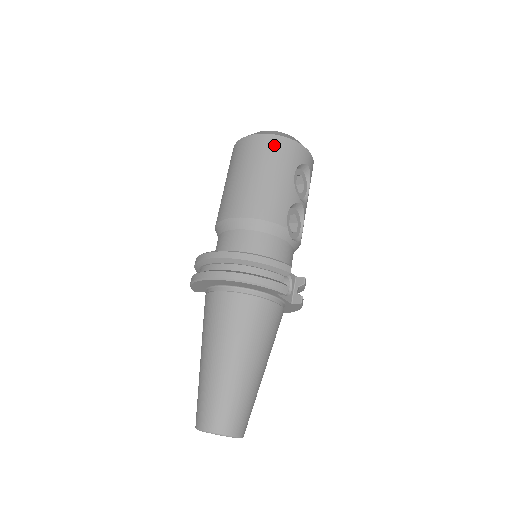
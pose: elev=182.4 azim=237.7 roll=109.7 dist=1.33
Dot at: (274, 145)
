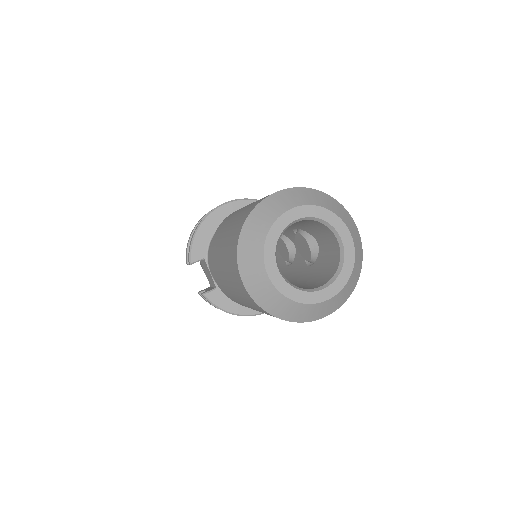
Dot at: occluded
